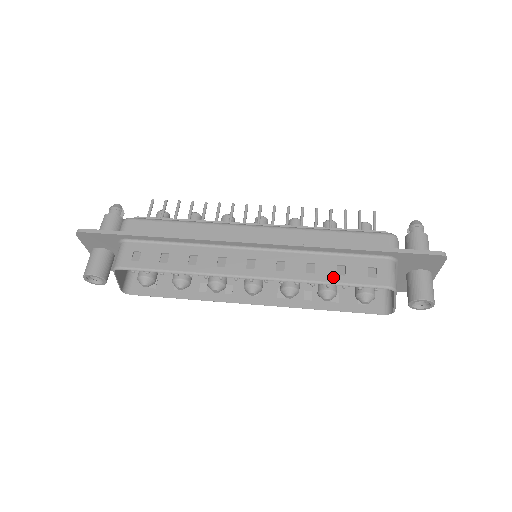
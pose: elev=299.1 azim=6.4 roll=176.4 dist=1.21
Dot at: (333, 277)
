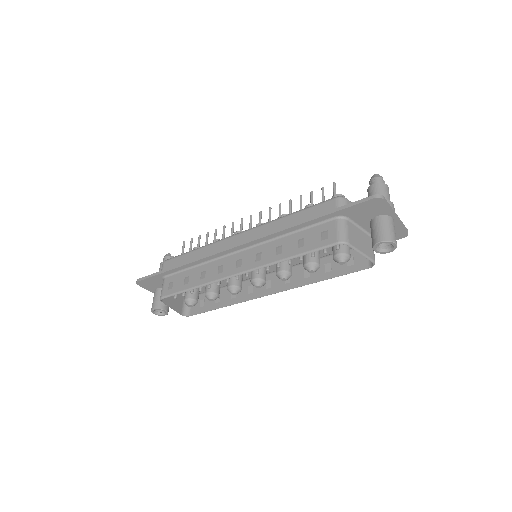
Dot at: (295, 251)
